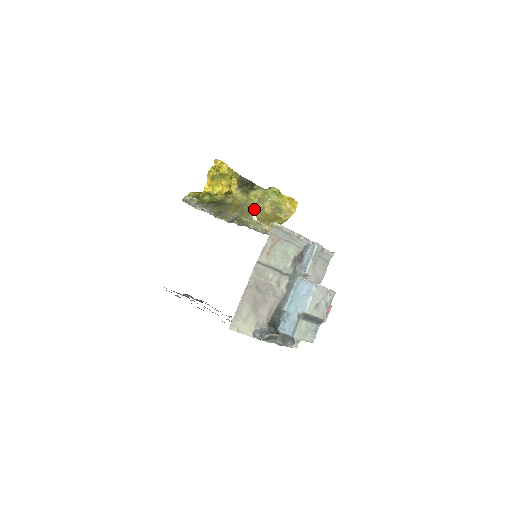
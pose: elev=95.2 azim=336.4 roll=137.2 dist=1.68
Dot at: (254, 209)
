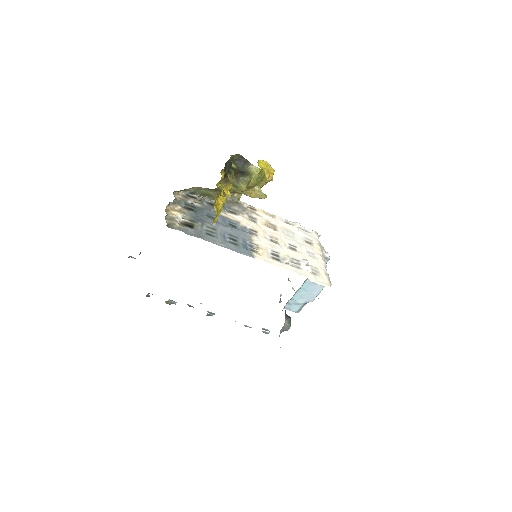
Dot at: occluded
